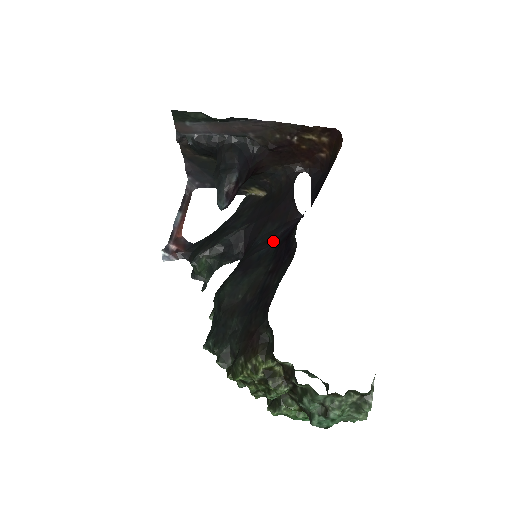
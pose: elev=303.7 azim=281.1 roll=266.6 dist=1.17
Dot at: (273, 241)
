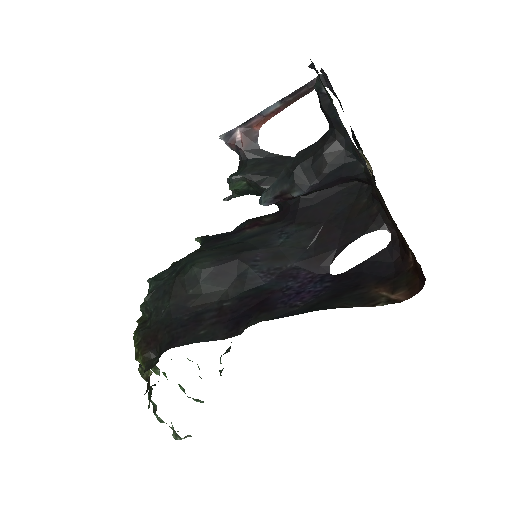
Dot at: (272, 270)
